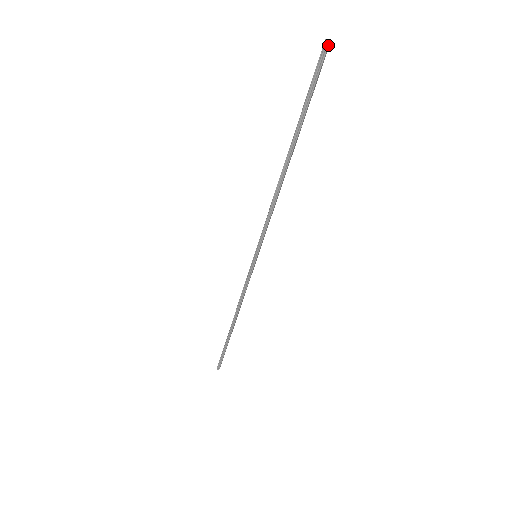
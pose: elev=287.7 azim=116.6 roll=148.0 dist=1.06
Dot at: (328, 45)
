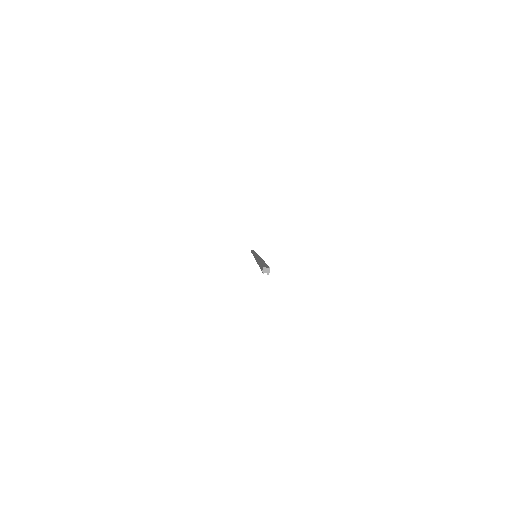
Dot at: (268, 274)
